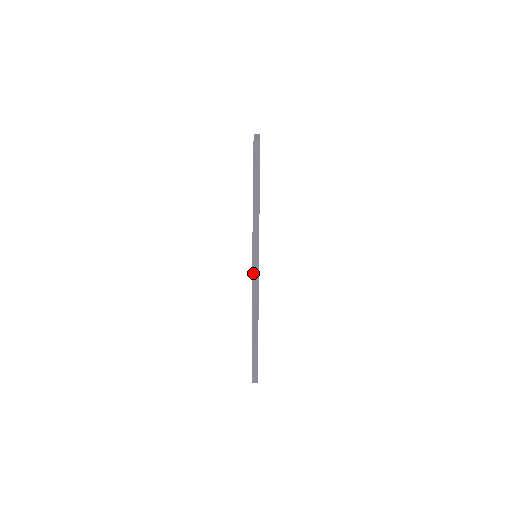
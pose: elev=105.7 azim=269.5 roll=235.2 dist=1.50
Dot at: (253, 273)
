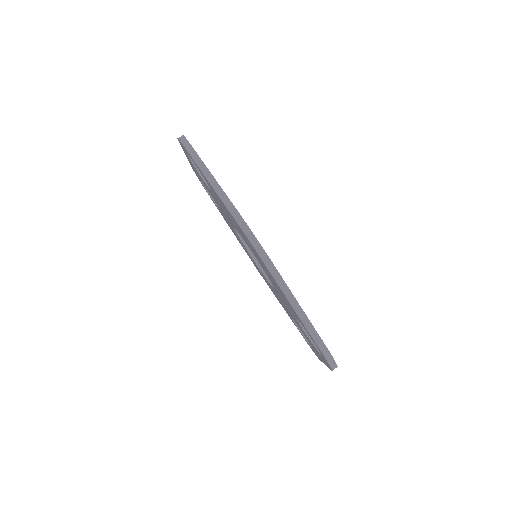
Dot at: (238, 222)
